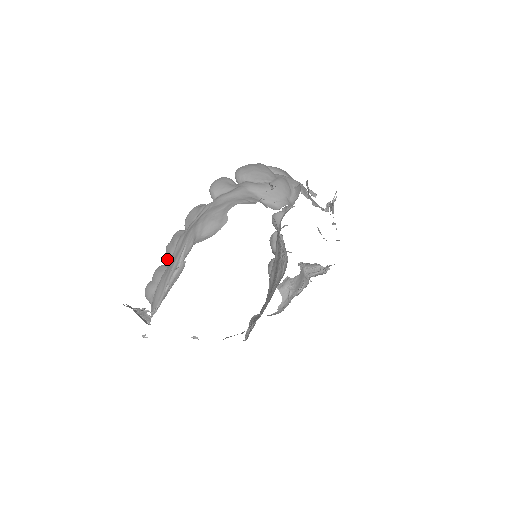
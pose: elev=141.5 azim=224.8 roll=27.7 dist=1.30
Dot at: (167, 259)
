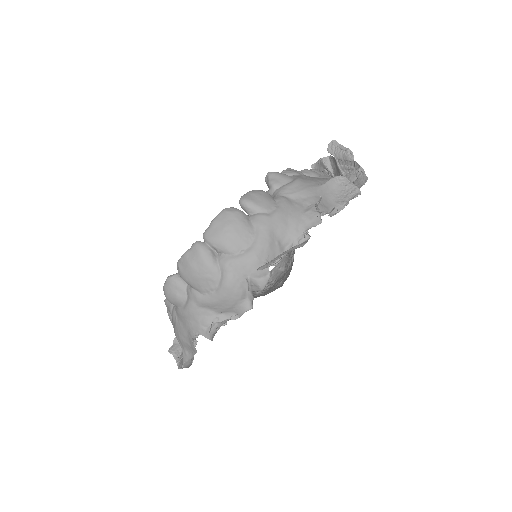
Dot at: occluded
